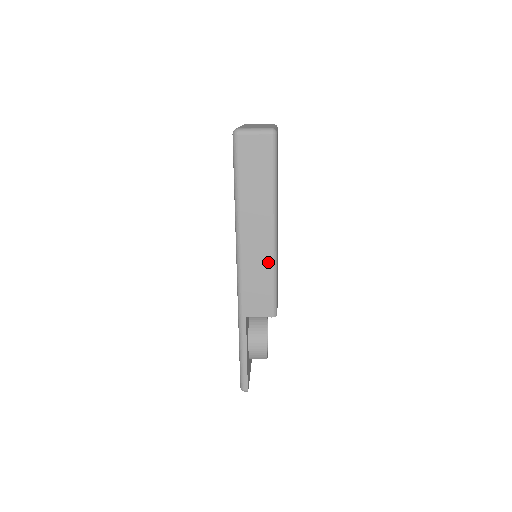
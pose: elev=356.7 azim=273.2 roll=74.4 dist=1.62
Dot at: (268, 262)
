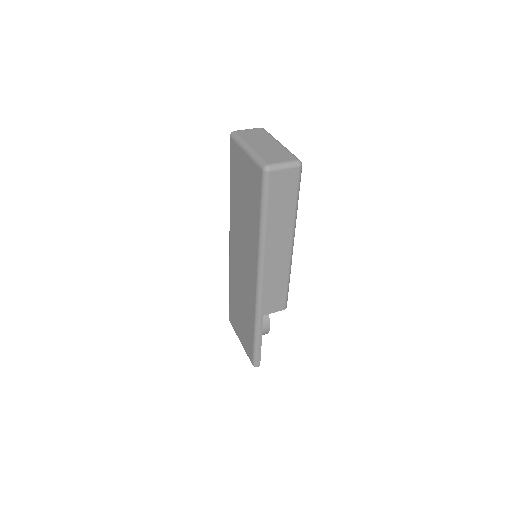
Dot at: (285, 270)
